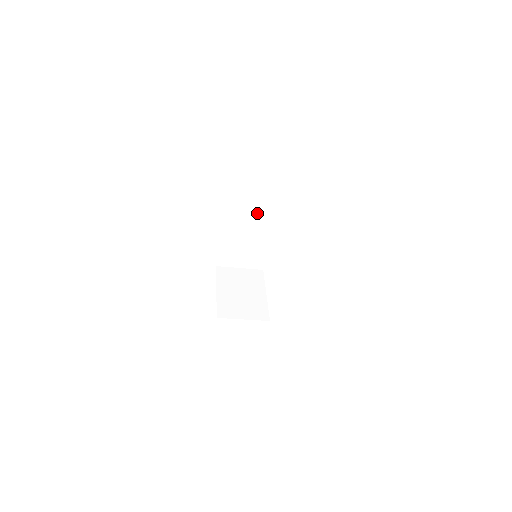
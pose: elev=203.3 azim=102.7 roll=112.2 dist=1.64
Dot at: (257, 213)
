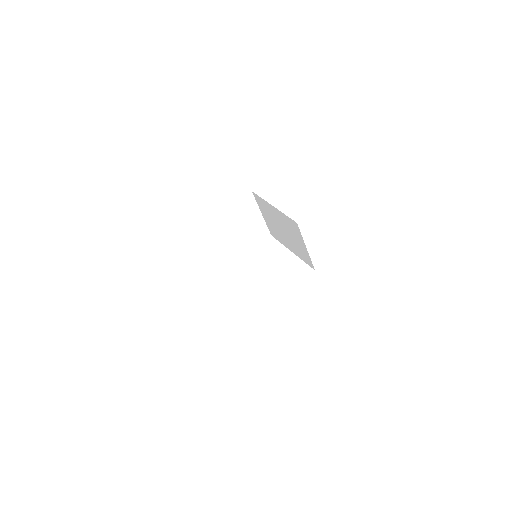
Dot at: (252, 224)
